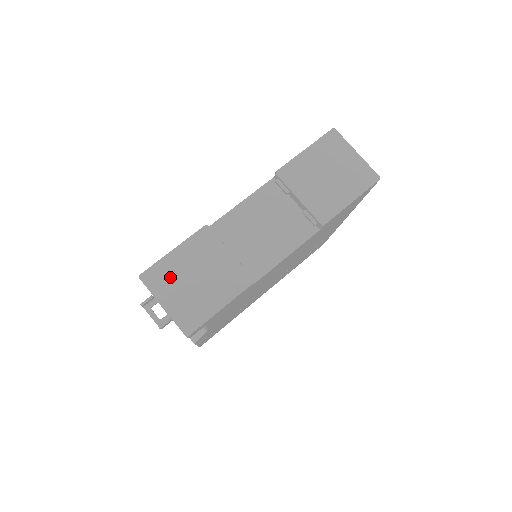
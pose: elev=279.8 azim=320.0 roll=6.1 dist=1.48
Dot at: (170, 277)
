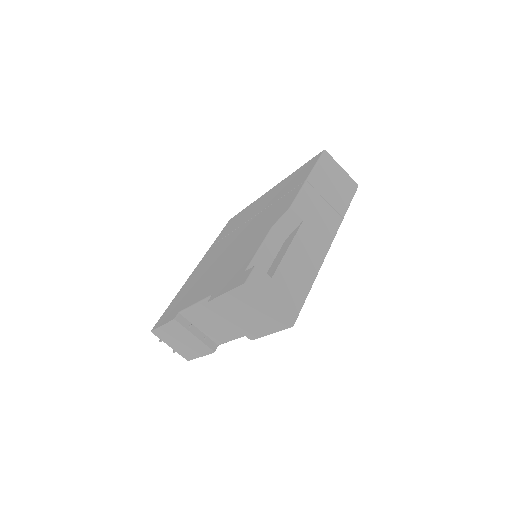
Dot at: (167, 337)
